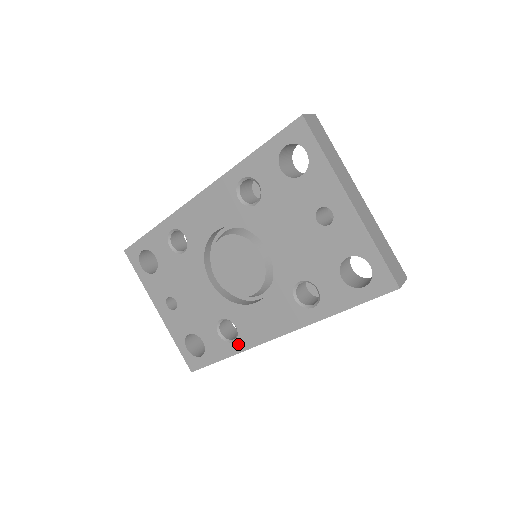
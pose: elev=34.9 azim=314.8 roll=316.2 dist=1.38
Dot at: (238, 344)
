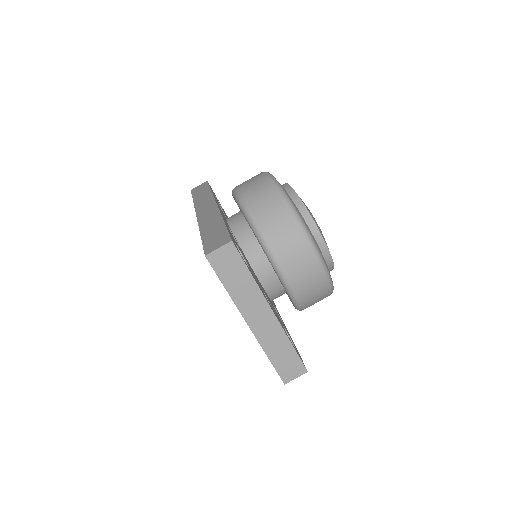
Dot at: occluded
